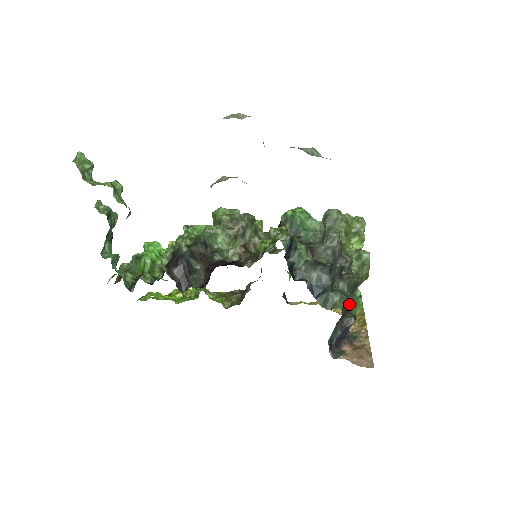
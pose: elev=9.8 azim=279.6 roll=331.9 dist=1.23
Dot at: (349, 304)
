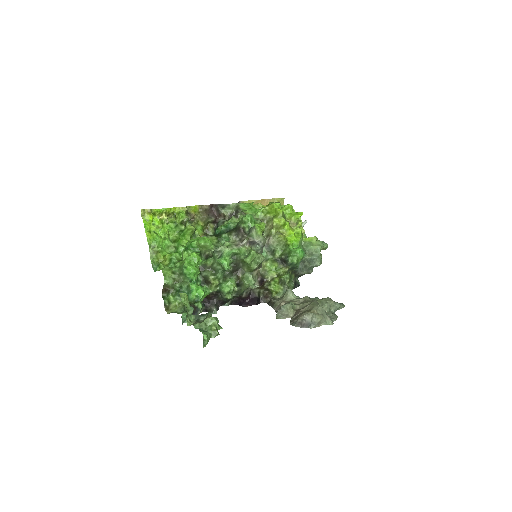
Dot at: occluded
